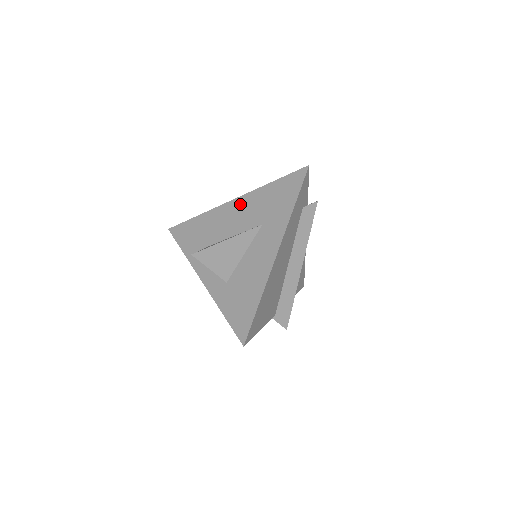
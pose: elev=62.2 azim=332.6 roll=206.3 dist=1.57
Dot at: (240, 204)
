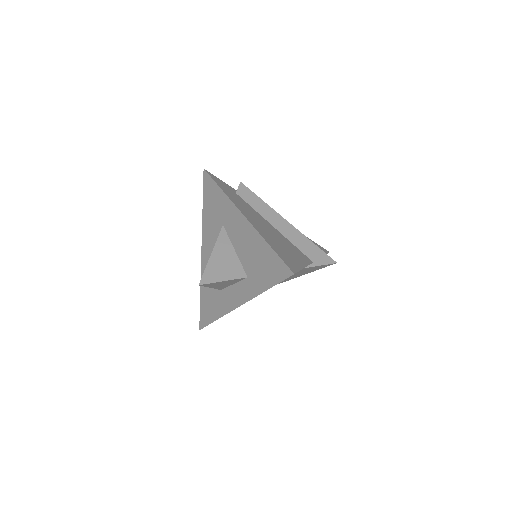
Dot at: (206, 244)
